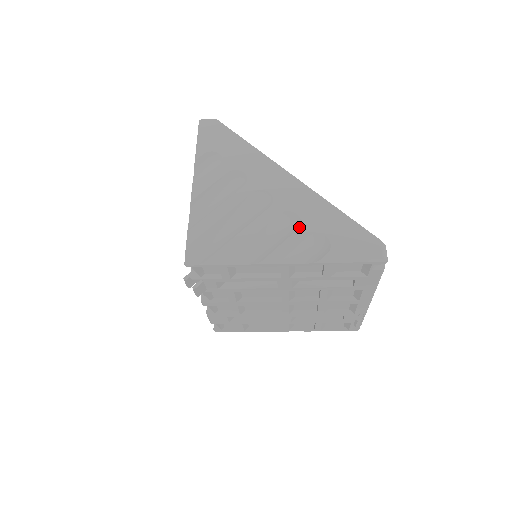
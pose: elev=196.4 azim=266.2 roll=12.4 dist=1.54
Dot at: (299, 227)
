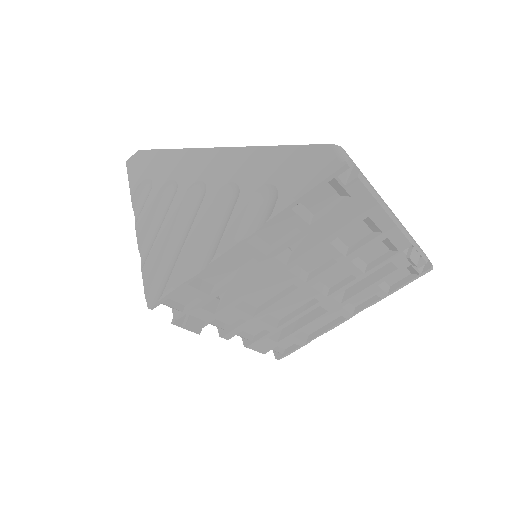
Dot at: (239, 194)
